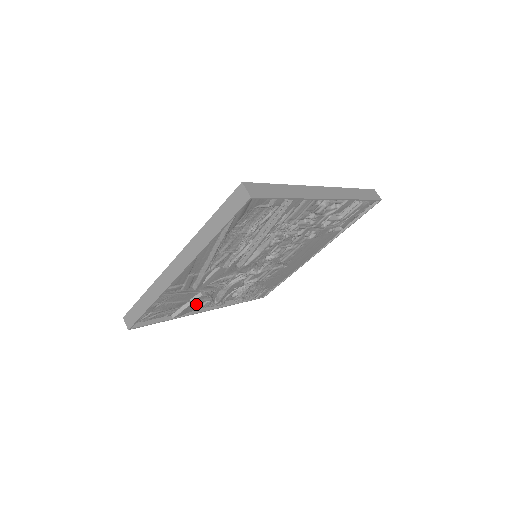
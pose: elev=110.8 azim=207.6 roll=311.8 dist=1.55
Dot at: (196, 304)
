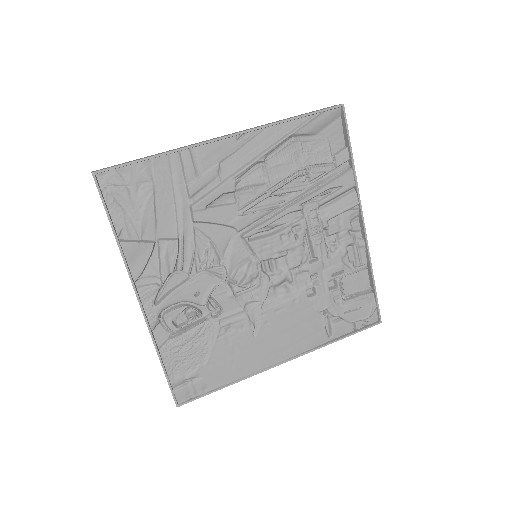
Dot at: (145, 270)
